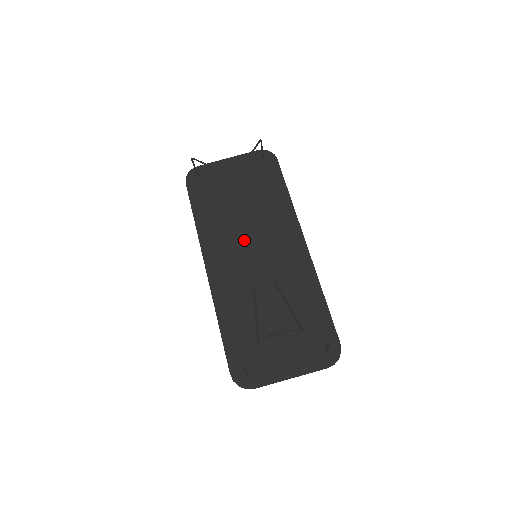
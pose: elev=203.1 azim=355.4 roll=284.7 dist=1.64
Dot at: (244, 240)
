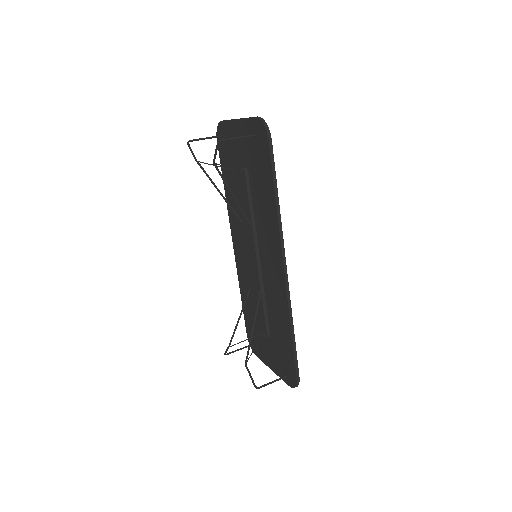
Dot at: (246, 236)
